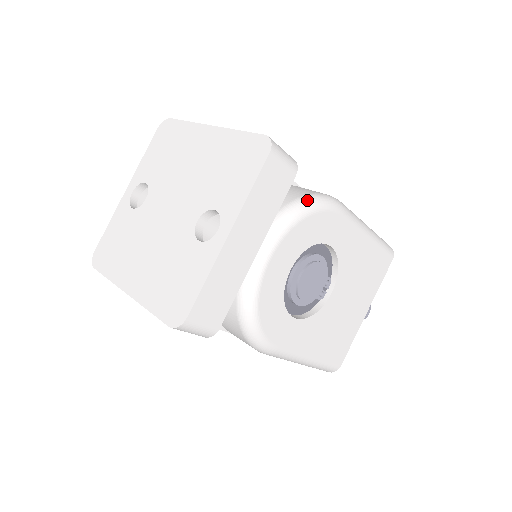
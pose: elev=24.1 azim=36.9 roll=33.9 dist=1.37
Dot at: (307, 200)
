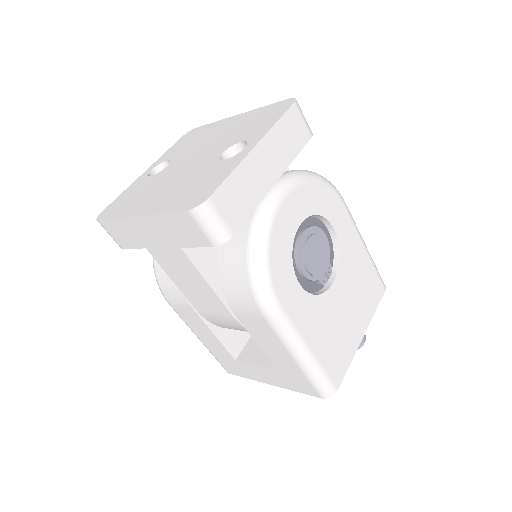
Dot at: occluded
